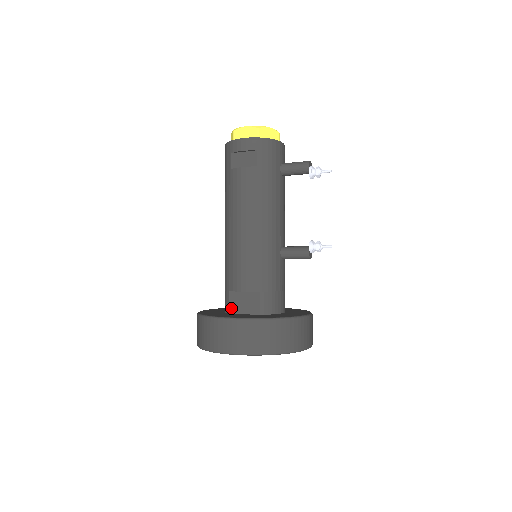
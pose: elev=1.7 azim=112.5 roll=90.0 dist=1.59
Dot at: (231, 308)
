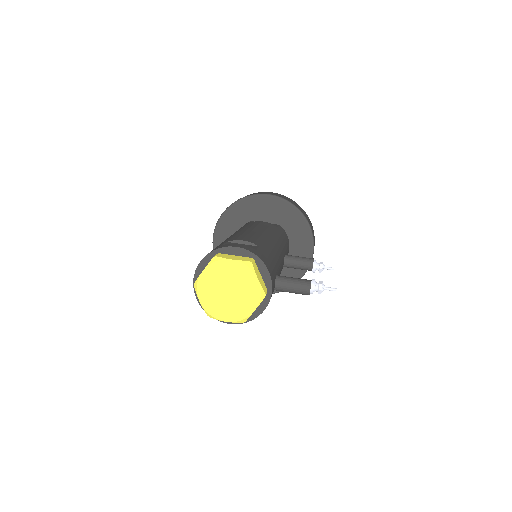
Dot at: occluded
